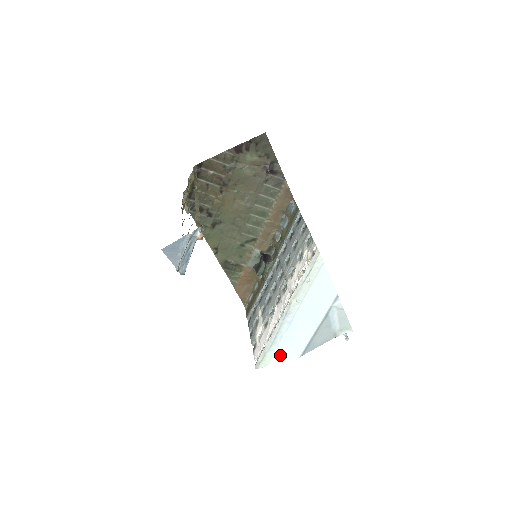
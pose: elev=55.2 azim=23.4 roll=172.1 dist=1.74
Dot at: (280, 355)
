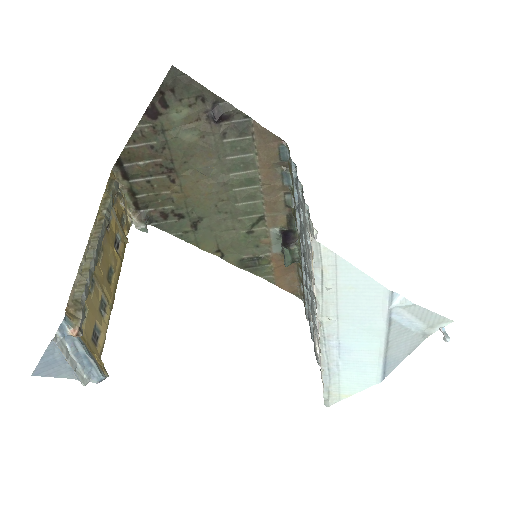
Dot at: (350, 385)
